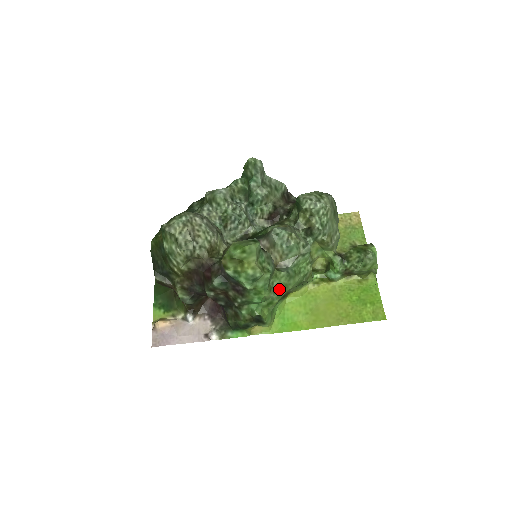
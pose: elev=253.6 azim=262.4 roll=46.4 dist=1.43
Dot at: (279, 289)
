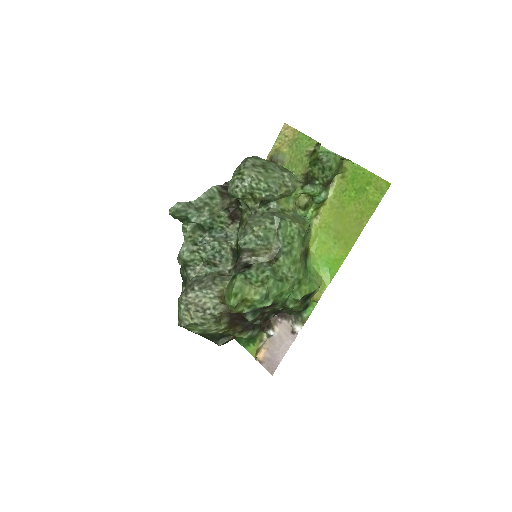
Dot at: (292, 270)
